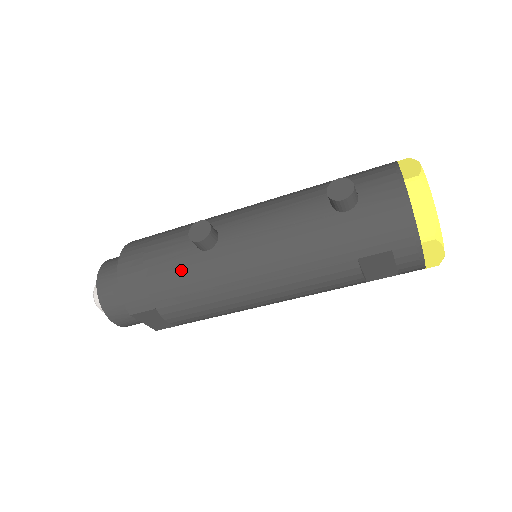
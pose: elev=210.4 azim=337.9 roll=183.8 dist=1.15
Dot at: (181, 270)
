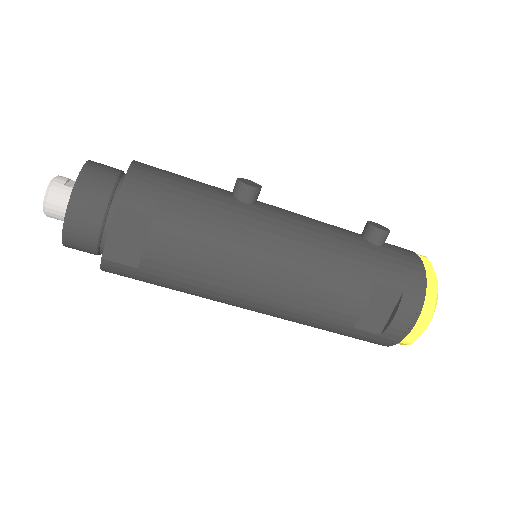
Dot at: (210, 200)
